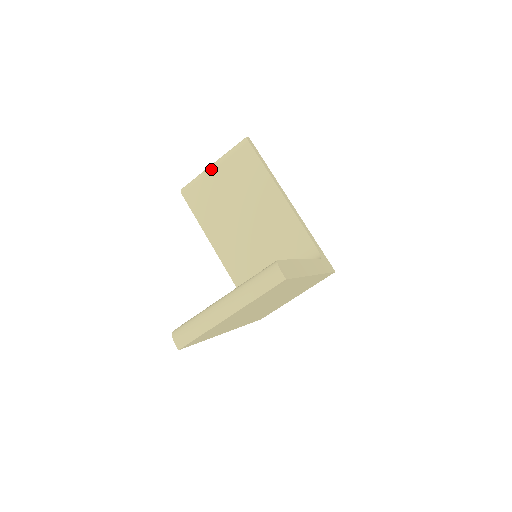
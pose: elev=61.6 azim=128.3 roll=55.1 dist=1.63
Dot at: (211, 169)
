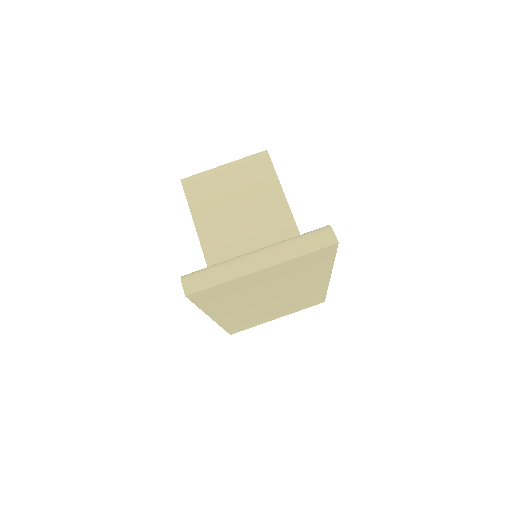
Dot at: (222, 168)
